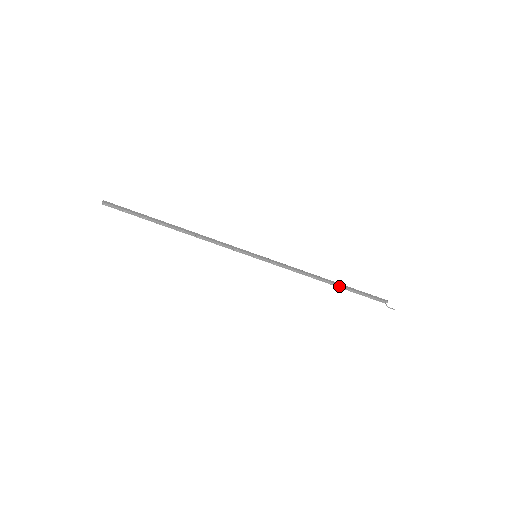
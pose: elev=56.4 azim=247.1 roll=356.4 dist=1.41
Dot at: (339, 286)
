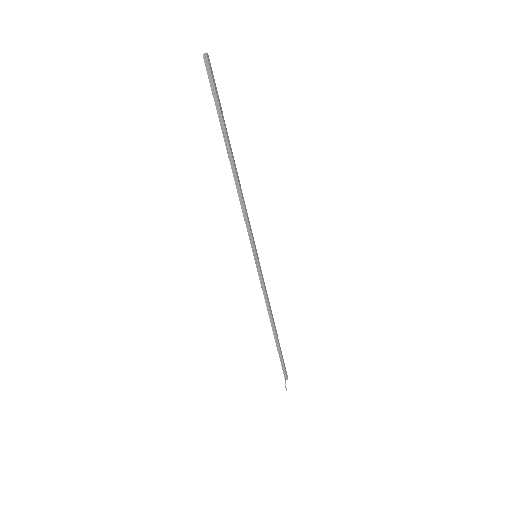
Dot at: (276, 338)
